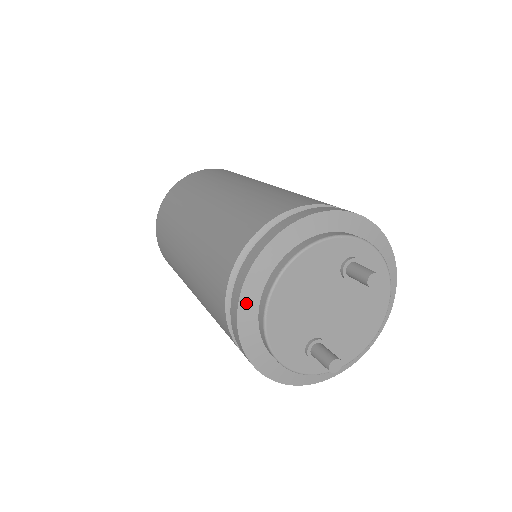
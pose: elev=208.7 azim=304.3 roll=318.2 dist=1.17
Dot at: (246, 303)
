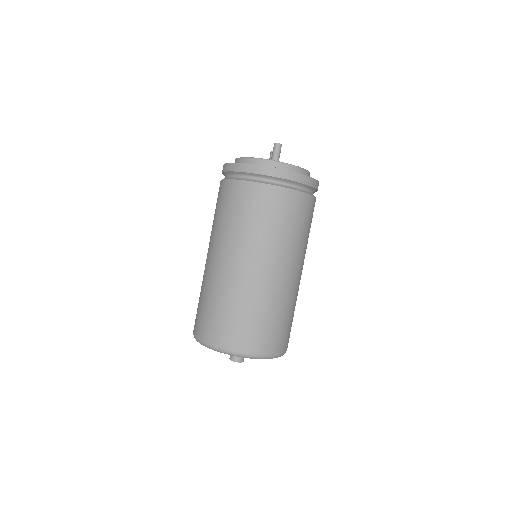
Dot at: occluded
